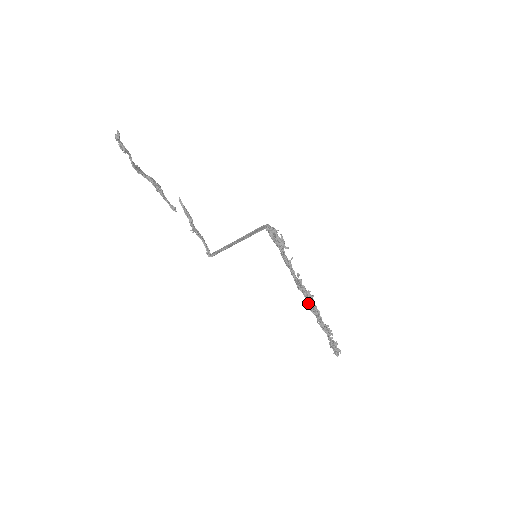
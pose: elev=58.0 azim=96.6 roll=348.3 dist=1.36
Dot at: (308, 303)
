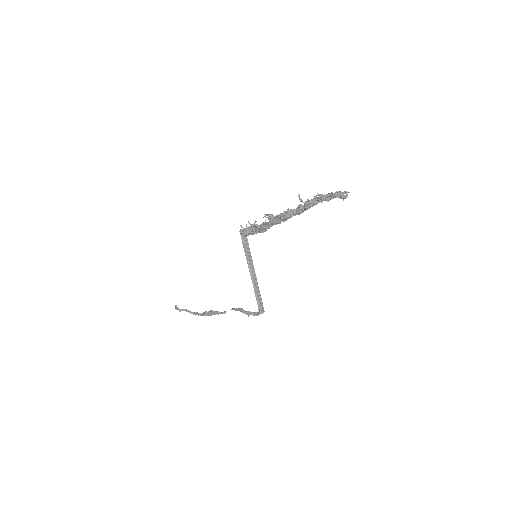
Dot at: (287, 215)
